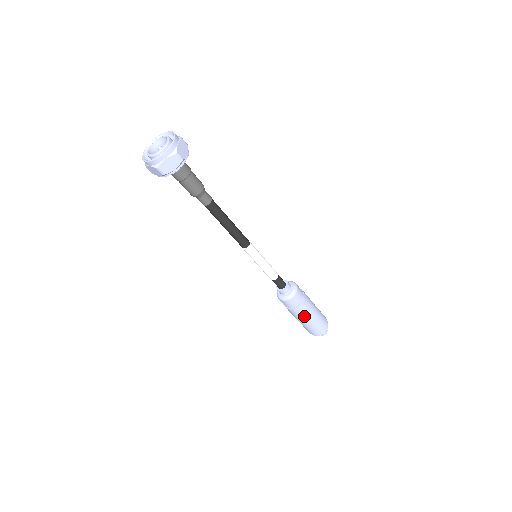
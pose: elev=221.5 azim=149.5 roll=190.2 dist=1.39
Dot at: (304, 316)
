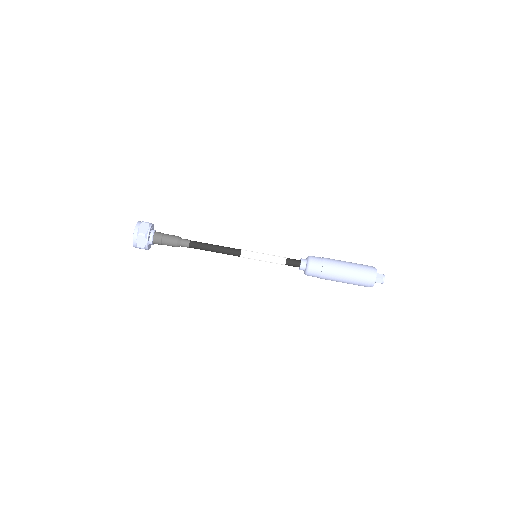
Dot at: (339, 267)
